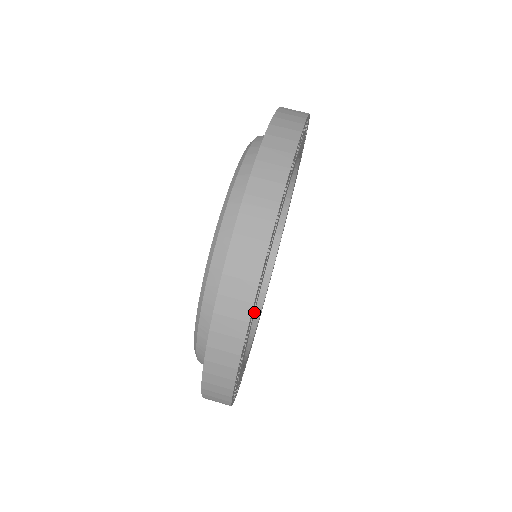
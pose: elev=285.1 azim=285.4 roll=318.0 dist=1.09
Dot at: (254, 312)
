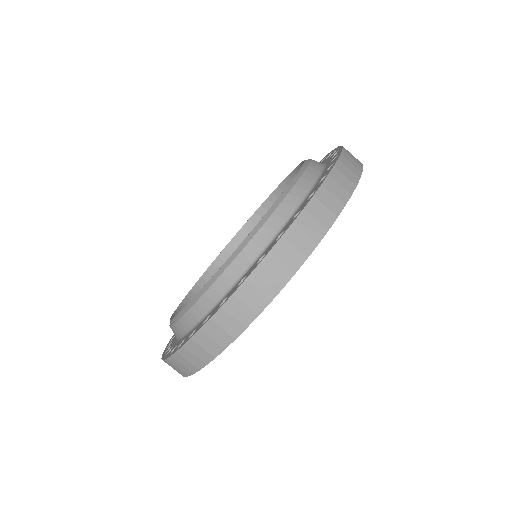
Dot at: occluded
